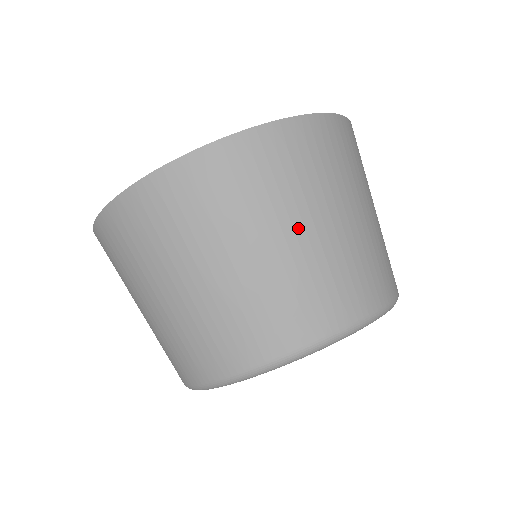
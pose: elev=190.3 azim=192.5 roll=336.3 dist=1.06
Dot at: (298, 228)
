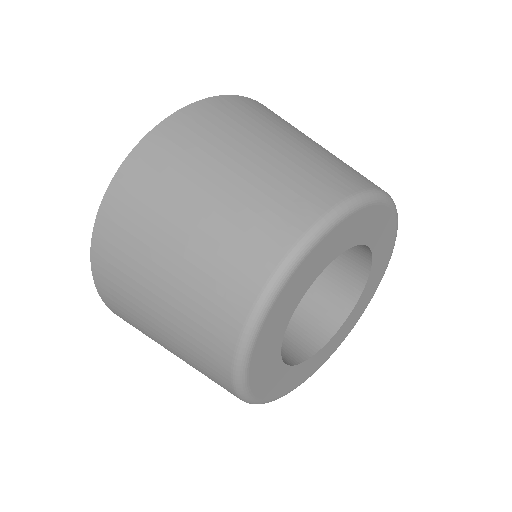
Dot at: (283, 138)
